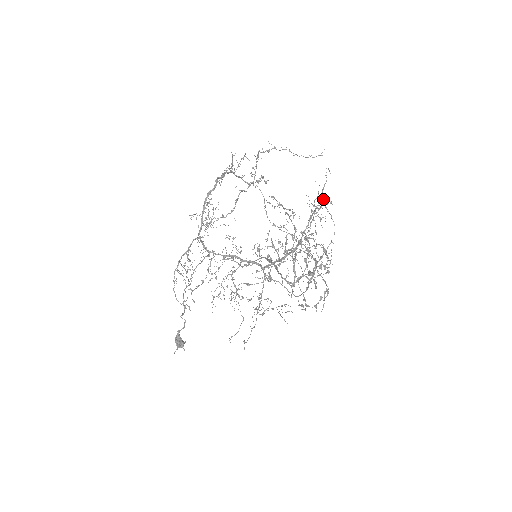
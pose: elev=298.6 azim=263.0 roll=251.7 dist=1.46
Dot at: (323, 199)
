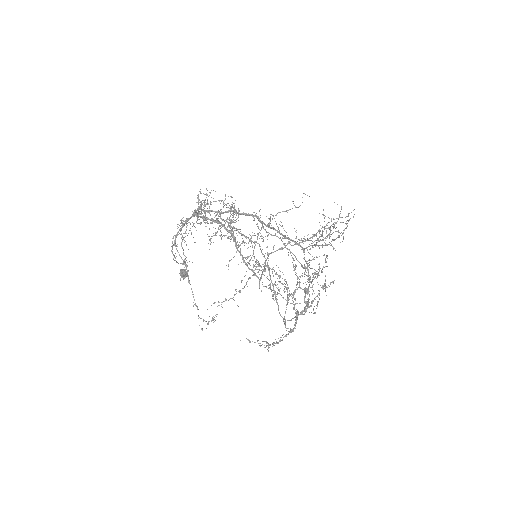
Dot at: occluded
